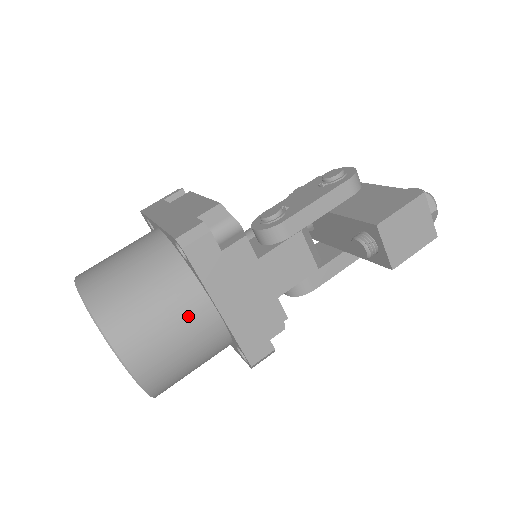
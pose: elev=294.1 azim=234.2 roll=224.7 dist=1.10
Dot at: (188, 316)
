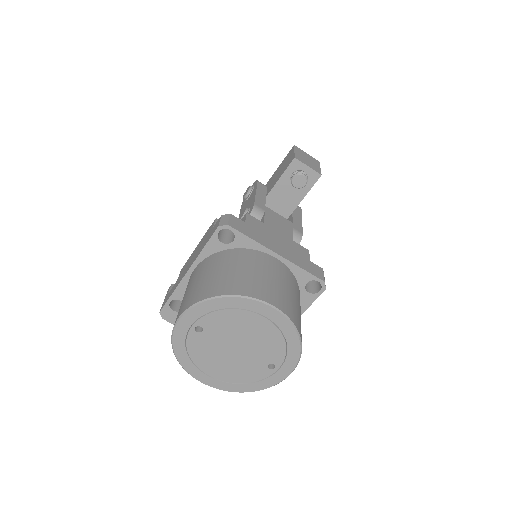
Dot at: (266, 265)
